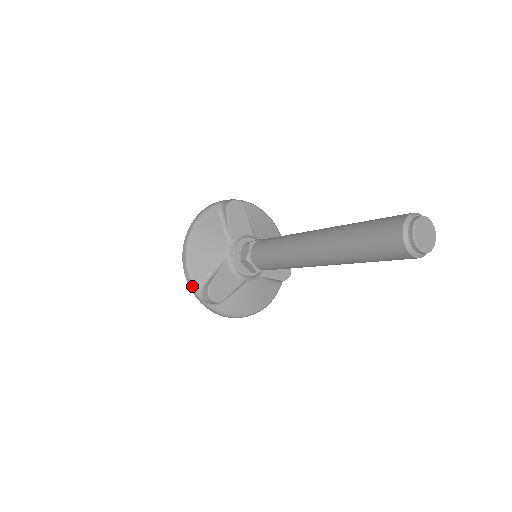
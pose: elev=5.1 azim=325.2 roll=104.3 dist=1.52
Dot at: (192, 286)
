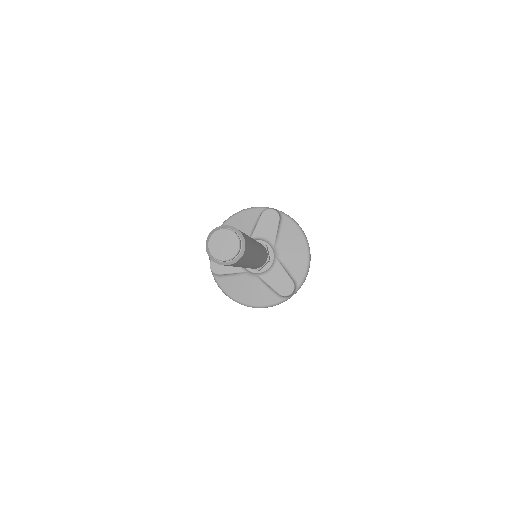
Dot at: occluded
